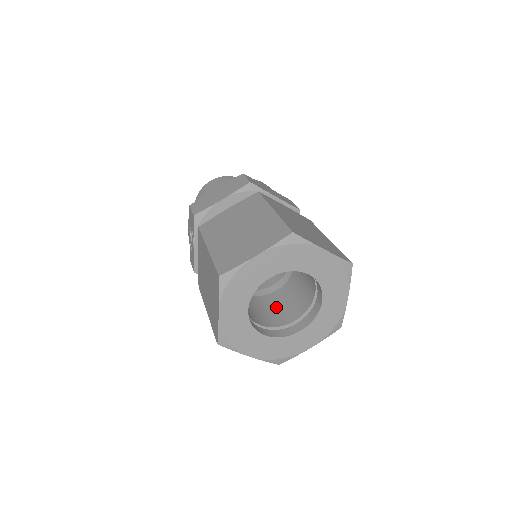
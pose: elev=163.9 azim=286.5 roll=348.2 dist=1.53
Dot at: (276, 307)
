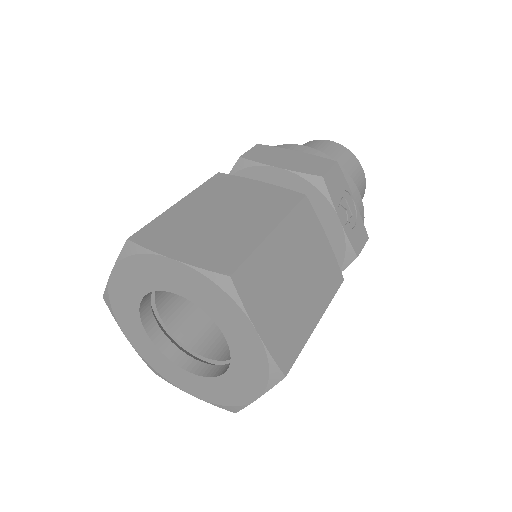
Dot at: occluded
